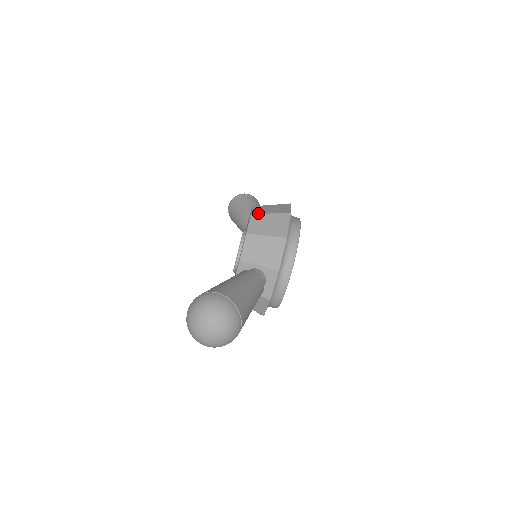
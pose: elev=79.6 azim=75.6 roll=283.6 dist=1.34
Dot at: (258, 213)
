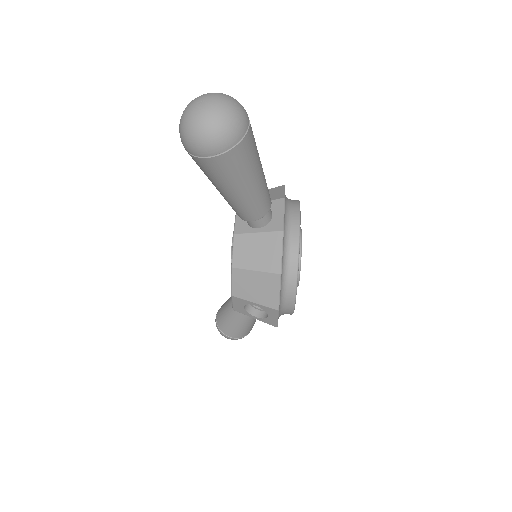
Dot at: occluded
